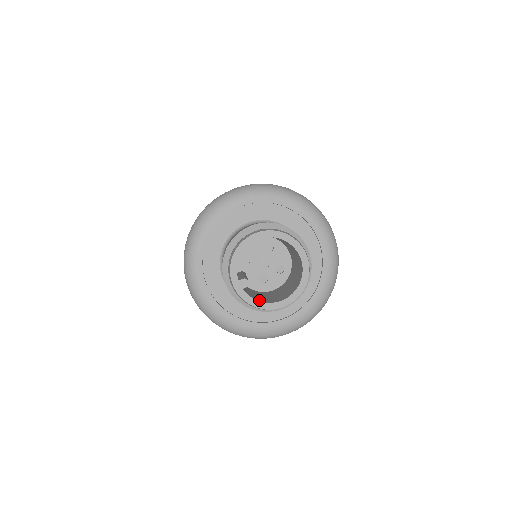
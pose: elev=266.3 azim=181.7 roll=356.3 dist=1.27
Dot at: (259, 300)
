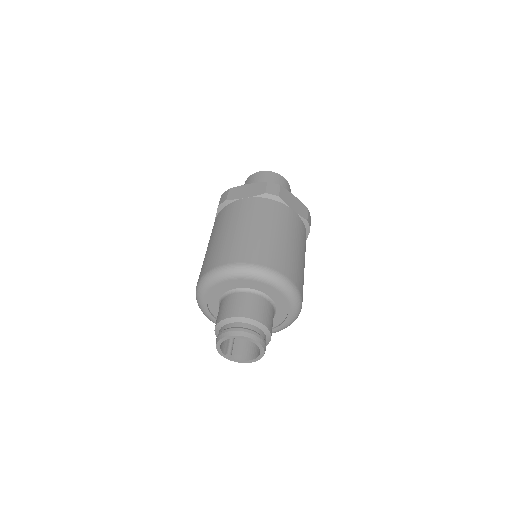
Dot at: (241, 358)
